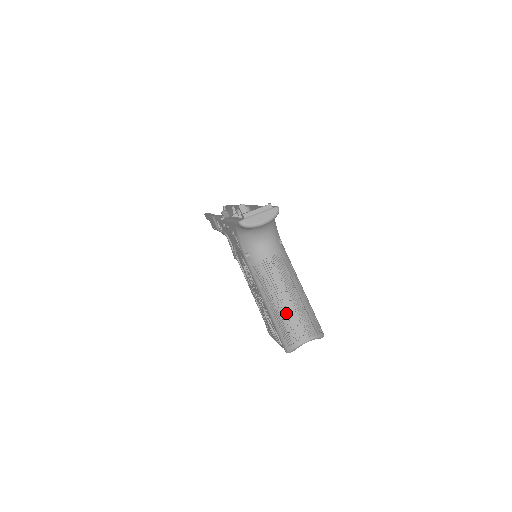
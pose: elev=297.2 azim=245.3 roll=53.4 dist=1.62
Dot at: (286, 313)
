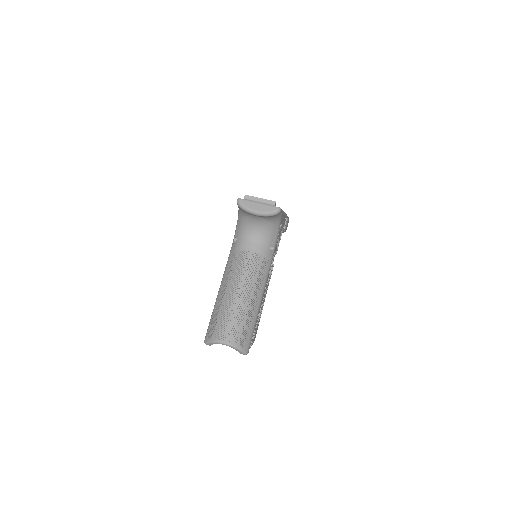
Dot at: (226, 307)
